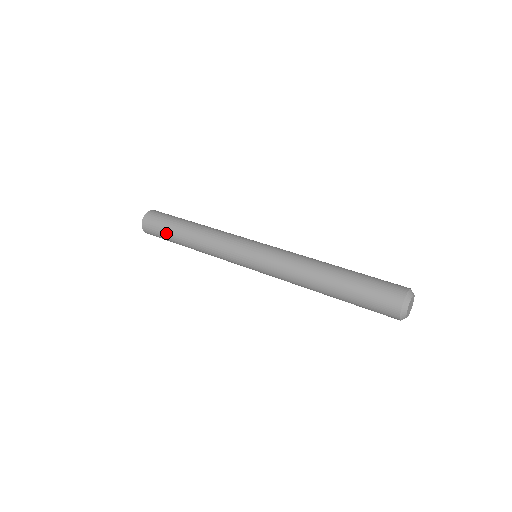
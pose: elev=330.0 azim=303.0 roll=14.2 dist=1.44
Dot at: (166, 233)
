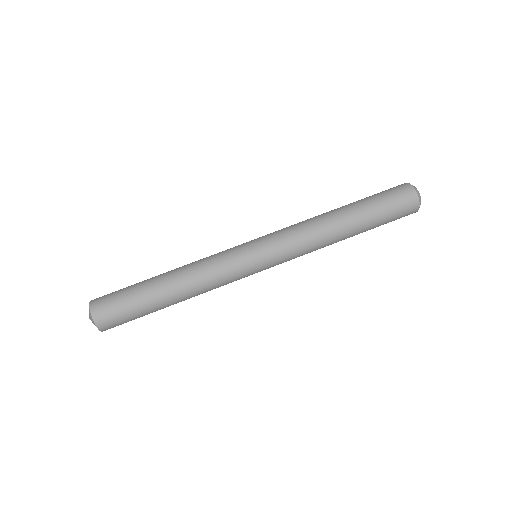
Dot at: (142, 315)
